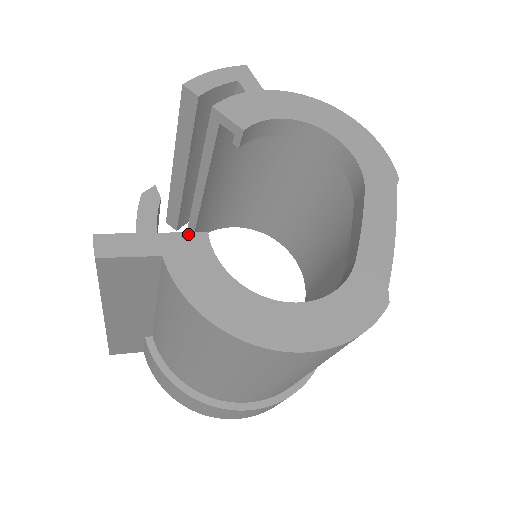
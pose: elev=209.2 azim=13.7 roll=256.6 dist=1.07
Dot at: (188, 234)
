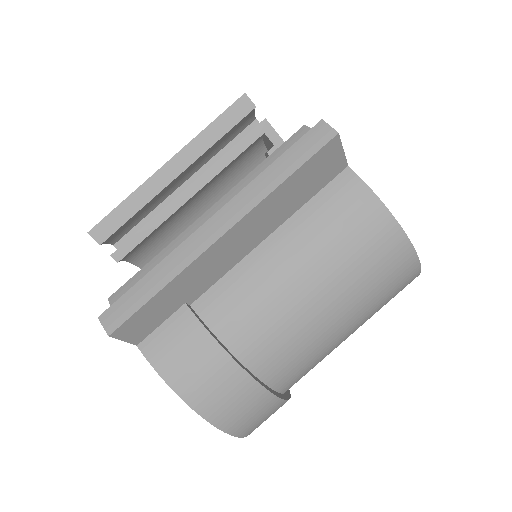
Dot at: occluded
